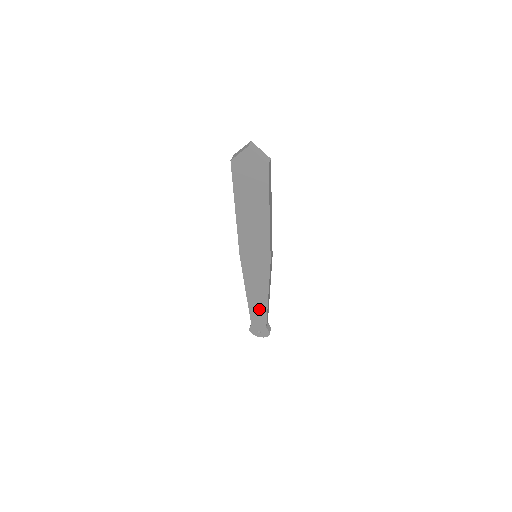
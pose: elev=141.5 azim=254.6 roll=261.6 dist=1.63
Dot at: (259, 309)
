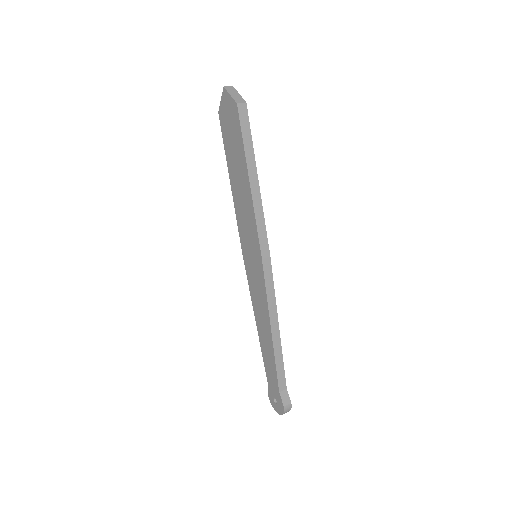
Dot at: (269, 353)
